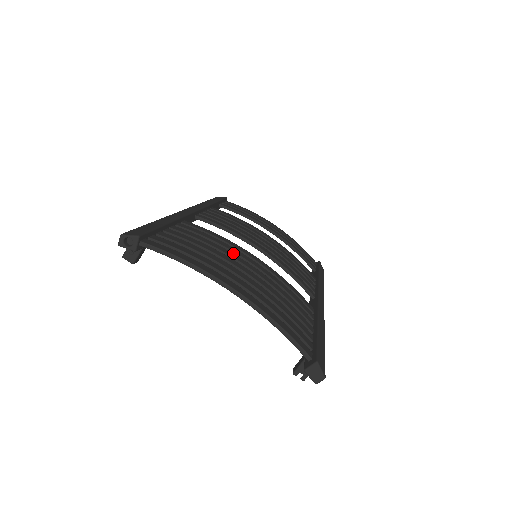
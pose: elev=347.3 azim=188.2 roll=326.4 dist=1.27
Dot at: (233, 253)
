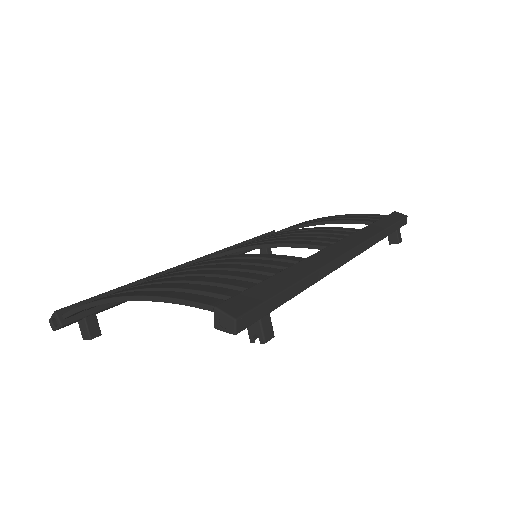
Dot at: occluded
